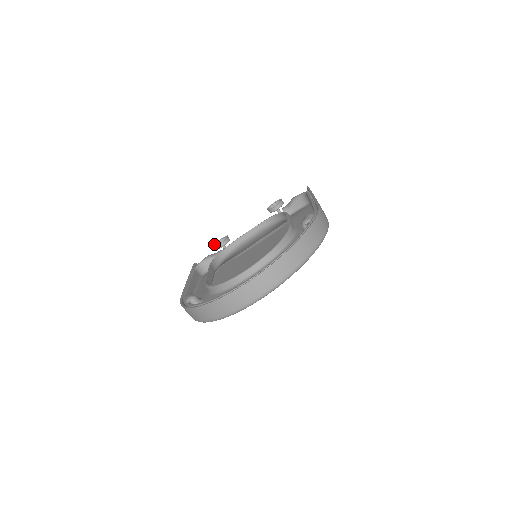
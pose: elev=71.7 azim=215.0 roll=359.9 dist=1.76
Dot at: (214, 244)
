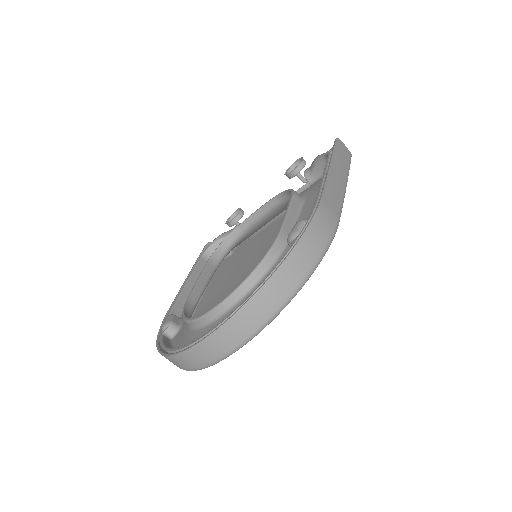
Dot at: (227, 219)
